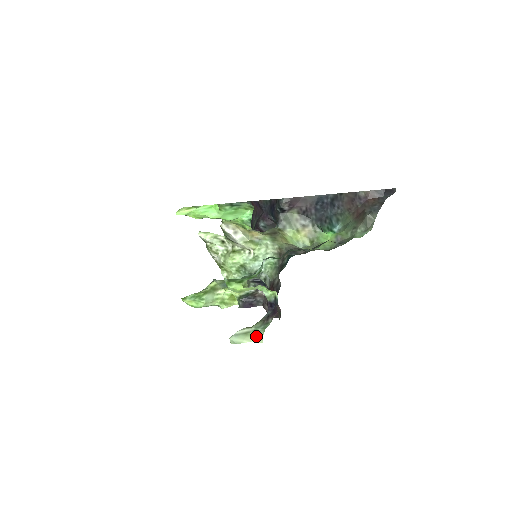
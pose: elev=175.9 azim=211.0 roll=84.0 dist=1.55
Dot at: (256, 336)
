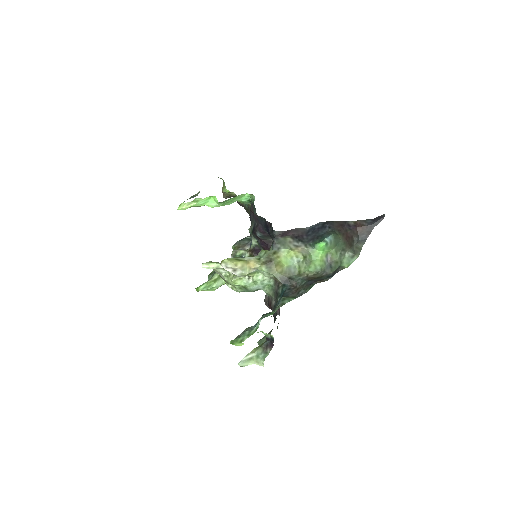
Dot at: (258, 361)
